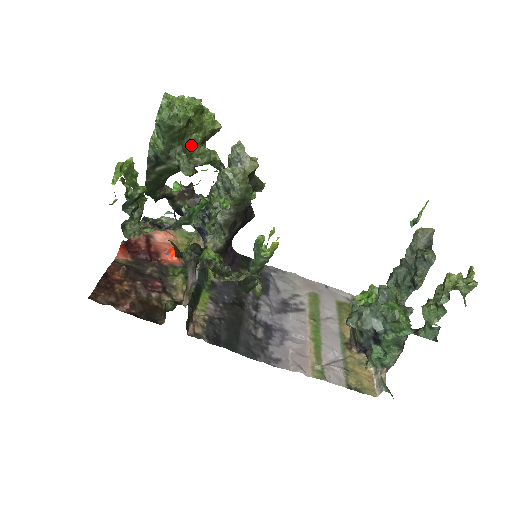
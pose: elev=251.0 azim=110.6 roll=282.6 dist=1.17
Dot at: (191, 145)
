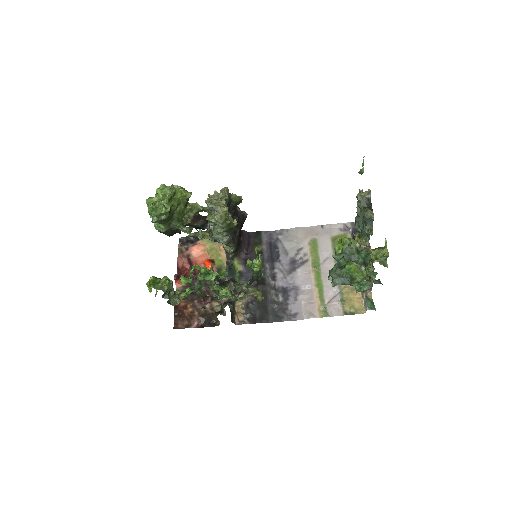
Dot at: (180, 214)
